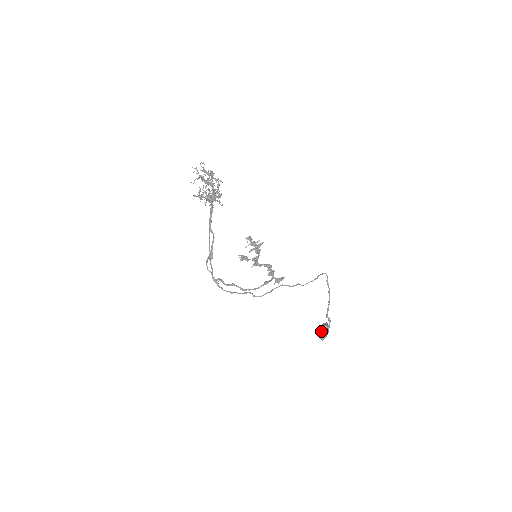
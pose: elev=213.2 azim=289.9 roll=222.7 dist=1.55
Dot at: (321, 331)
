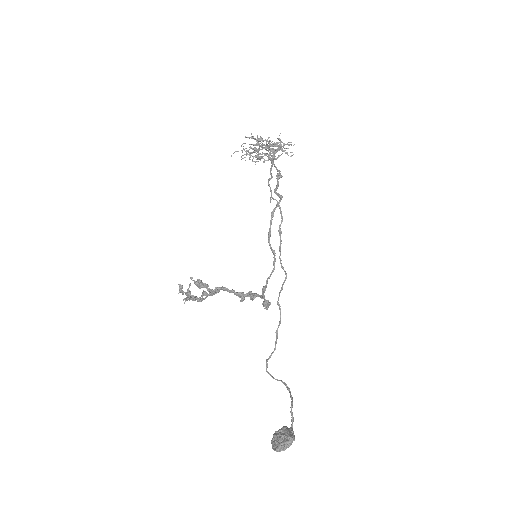
Dot at: (286, 429)
